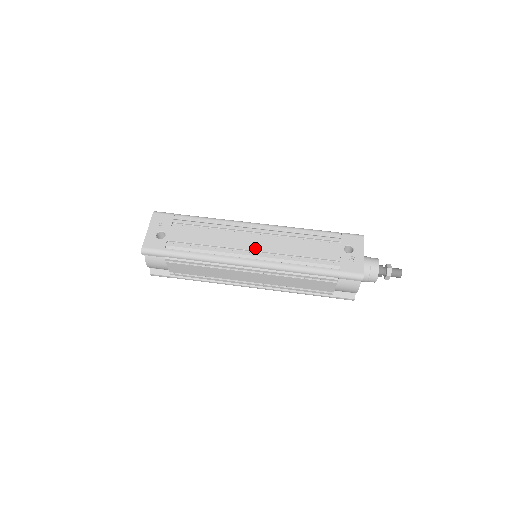
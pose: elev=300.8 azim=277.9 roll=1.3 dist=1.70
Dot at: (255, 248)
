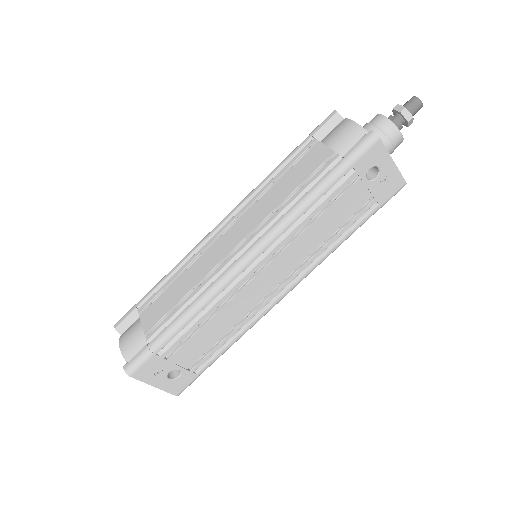
Dot at: (277, 282)
